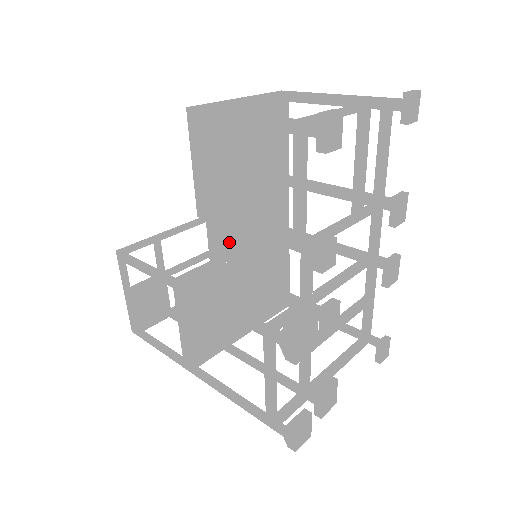
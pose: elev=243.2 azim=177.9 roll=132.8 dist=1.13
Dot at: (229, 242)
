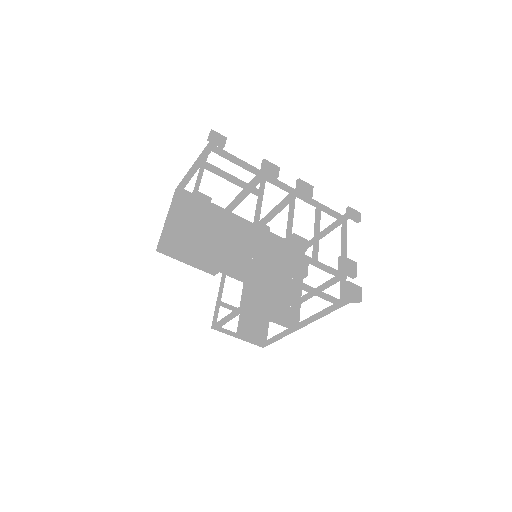
Dot at: (240, 266)
